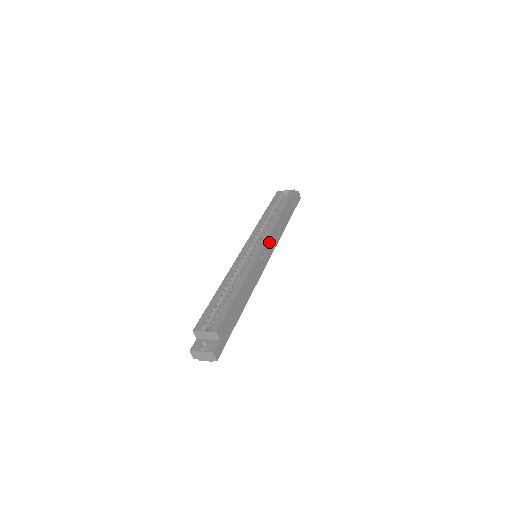
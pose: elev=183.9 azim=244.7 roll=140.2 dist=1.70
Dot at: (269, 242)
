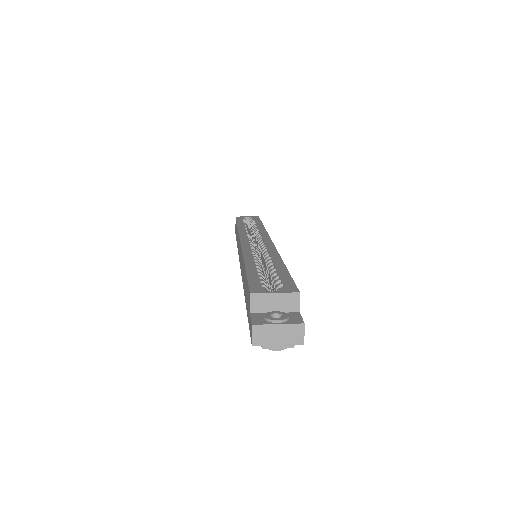
Dot at: occluded
